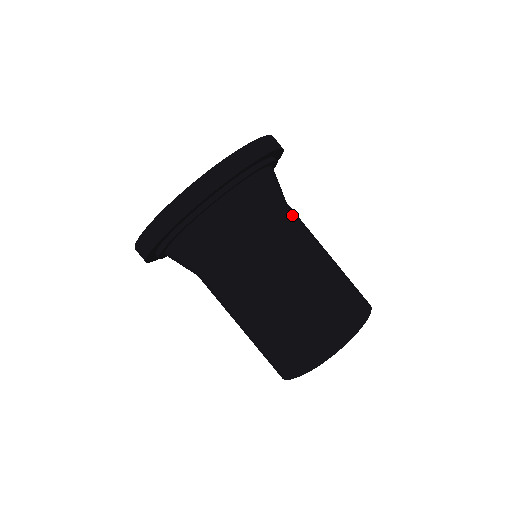
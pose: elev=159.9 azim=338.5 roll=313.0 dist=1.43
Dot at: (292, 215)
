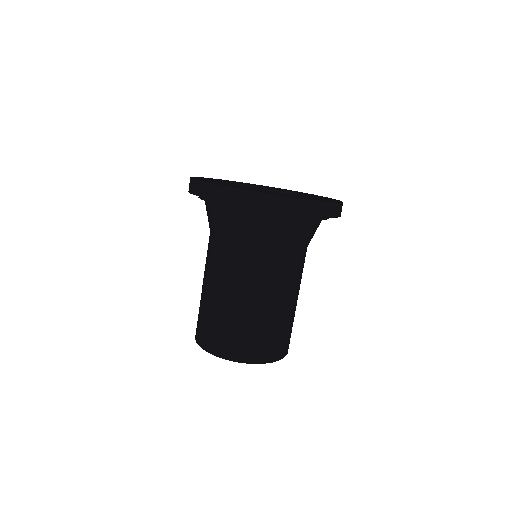
Dot at: (291, 261)
